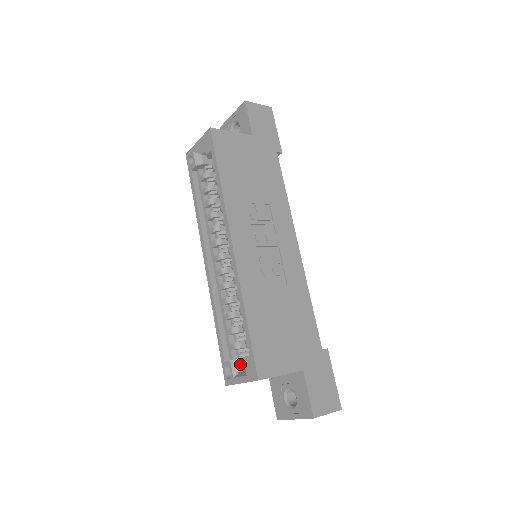
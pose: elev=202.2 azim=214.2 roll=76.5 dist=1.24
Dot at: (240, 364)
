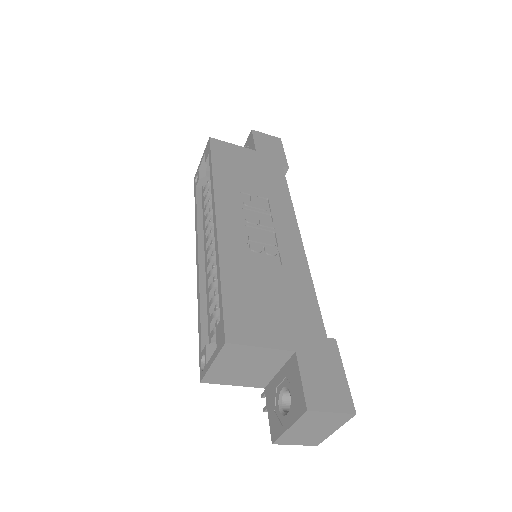
Dot at: occluded
